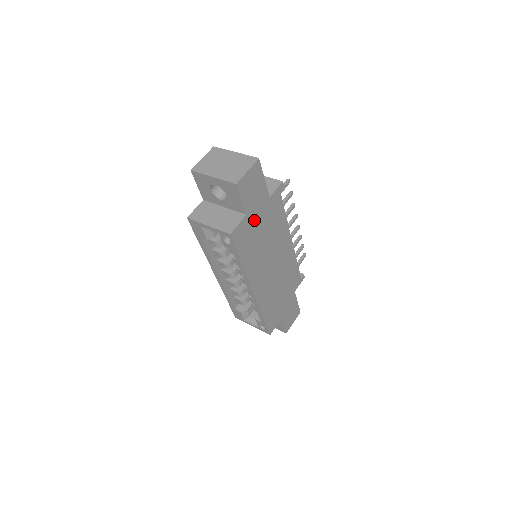
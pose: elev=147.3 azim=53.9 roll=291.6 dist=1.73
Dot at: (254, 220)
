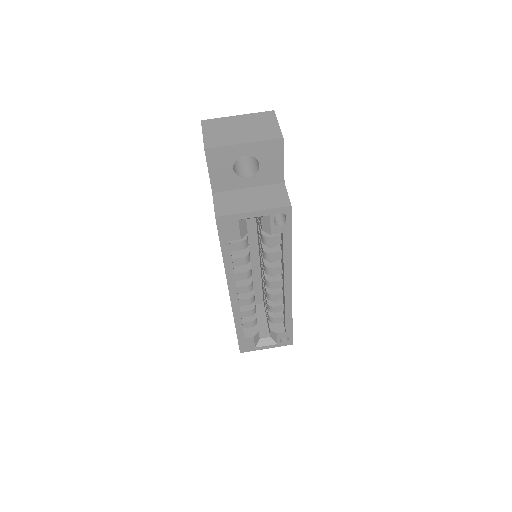
Dot at: occluded
